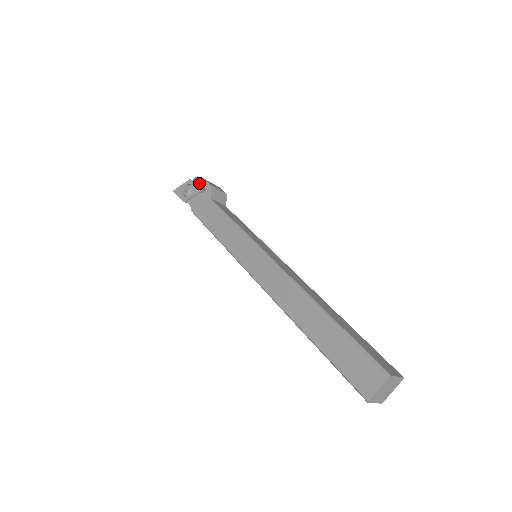
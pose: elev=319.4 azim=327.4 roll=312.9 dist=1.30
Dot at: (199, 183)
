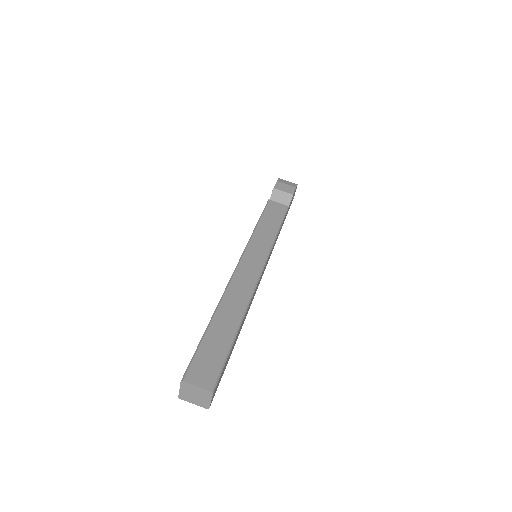
Dot at: occluded
